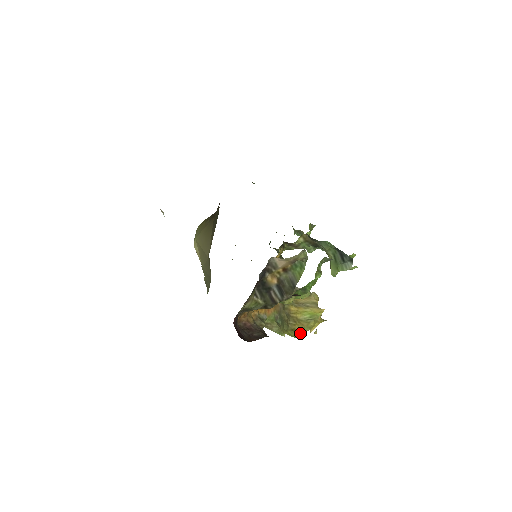
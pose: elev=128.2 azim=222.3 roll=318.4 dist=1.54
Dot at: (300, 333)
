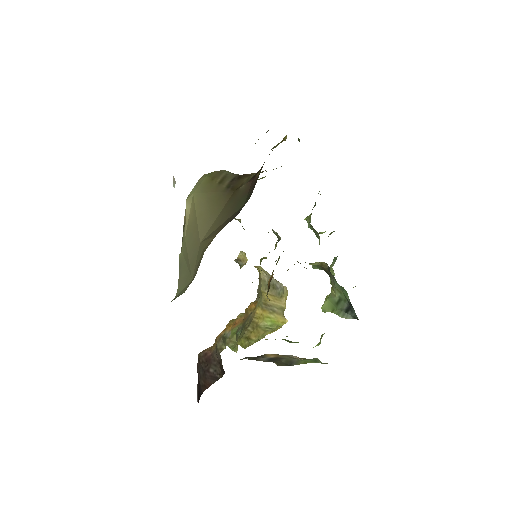
Dot at: (252, 342)
